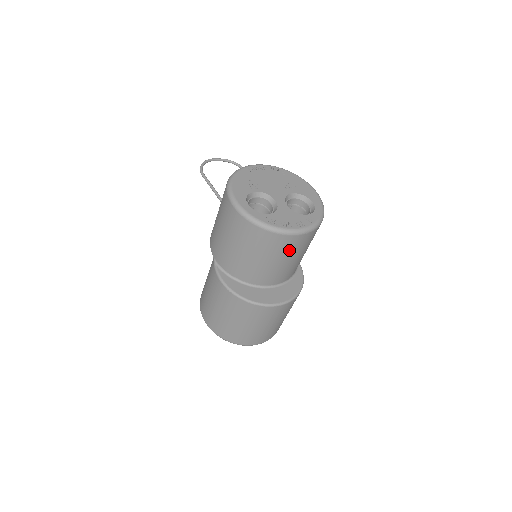
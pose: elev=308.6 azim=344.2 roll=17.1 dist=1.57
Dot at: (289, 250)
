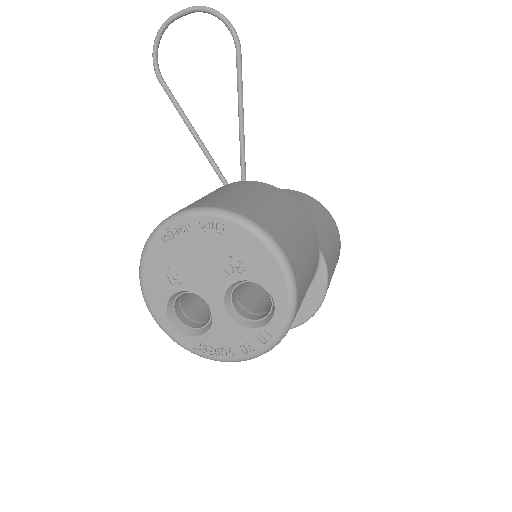
Dot at: occluded
